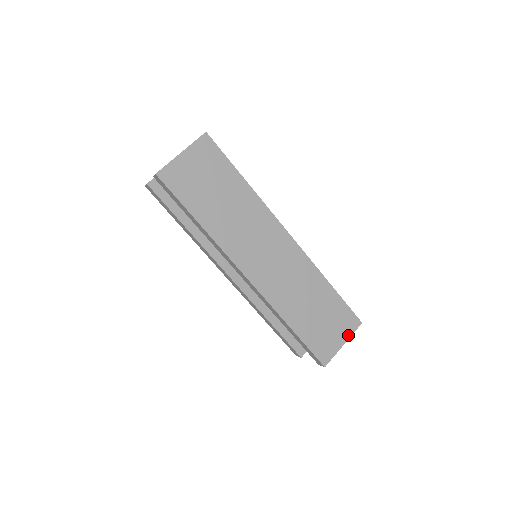
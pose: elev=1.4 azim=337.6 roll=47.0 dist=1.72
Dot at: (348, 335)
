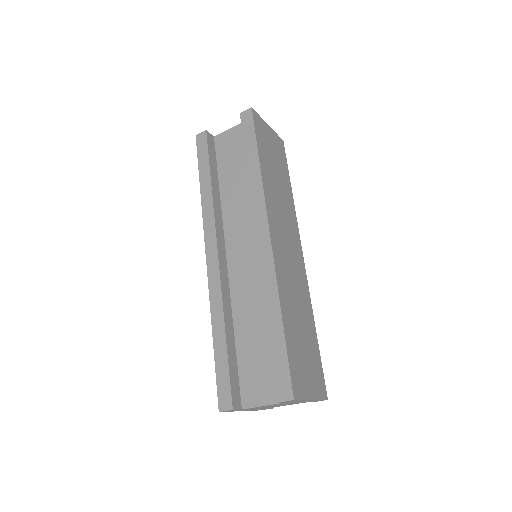
Dot at: (317, 395)
